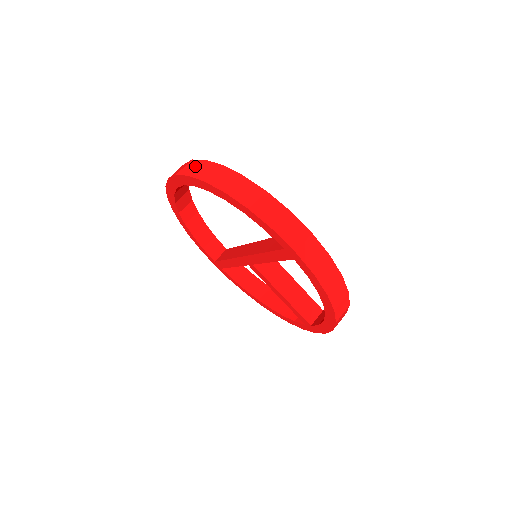
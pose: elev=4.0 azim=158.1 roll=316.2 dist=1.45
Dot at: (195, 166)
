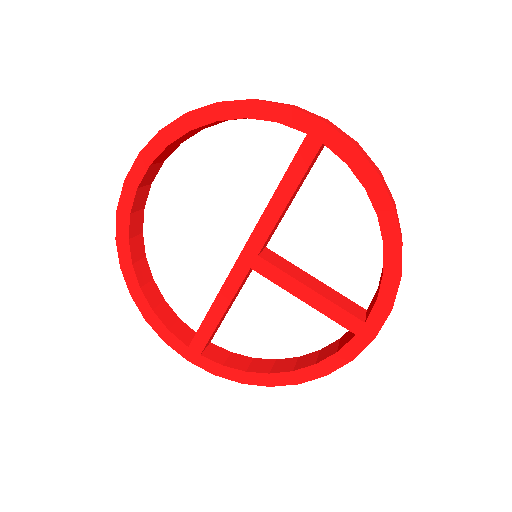
Dot at: occluded
